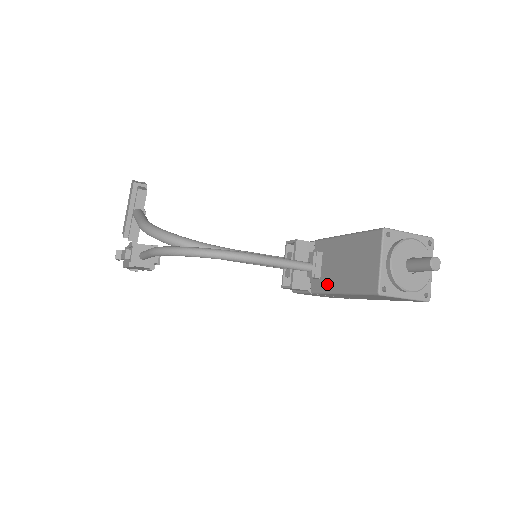
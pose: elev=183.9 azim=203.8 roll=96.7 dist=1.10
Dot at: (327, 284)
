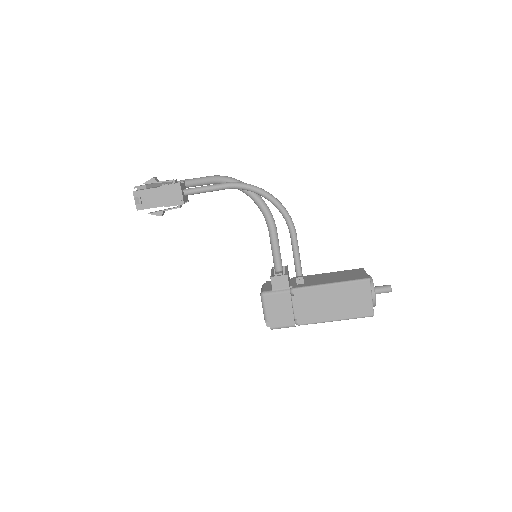
Dot at: (314, 283)
